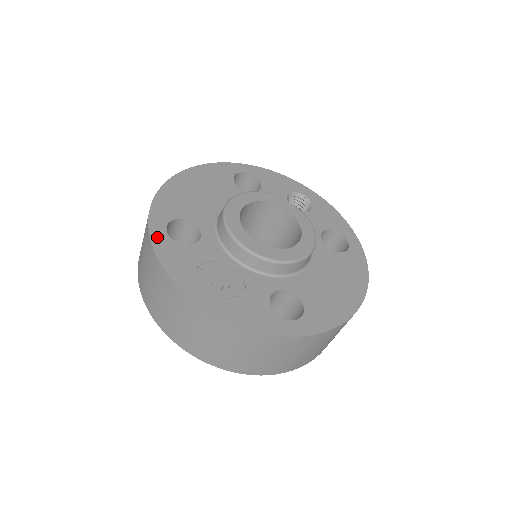
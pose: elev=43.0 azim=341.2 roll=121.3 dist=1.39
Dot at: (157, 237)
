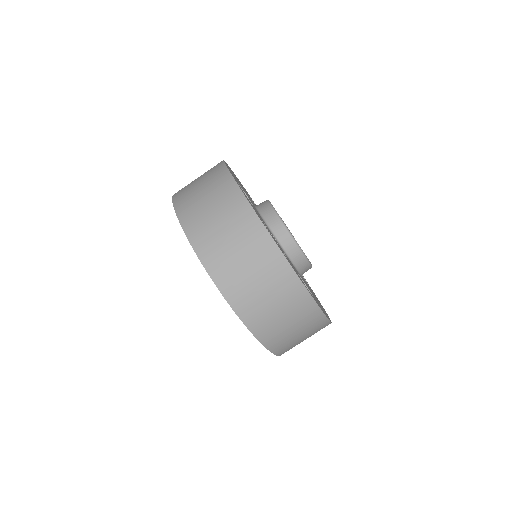
Dot at: occluded
